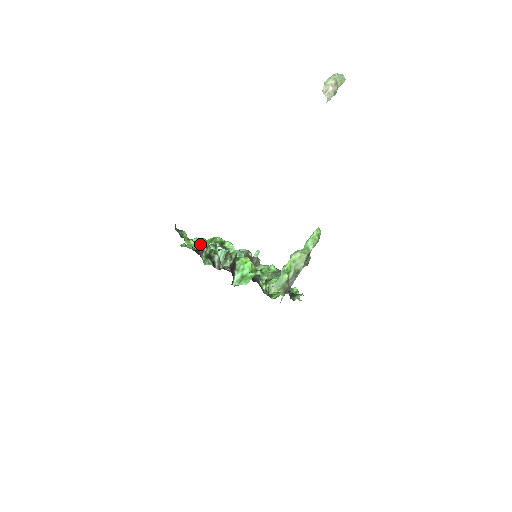
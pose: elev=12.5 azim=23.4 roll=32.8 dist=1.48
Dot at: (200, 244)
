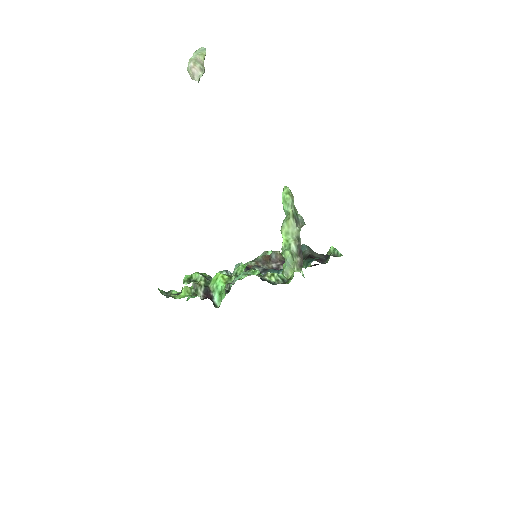
Dot at: occluded
